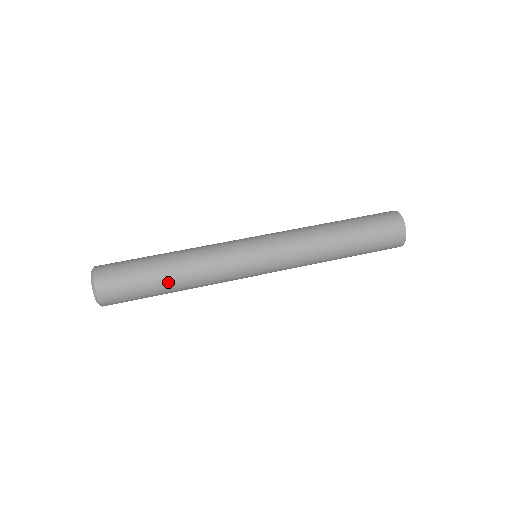
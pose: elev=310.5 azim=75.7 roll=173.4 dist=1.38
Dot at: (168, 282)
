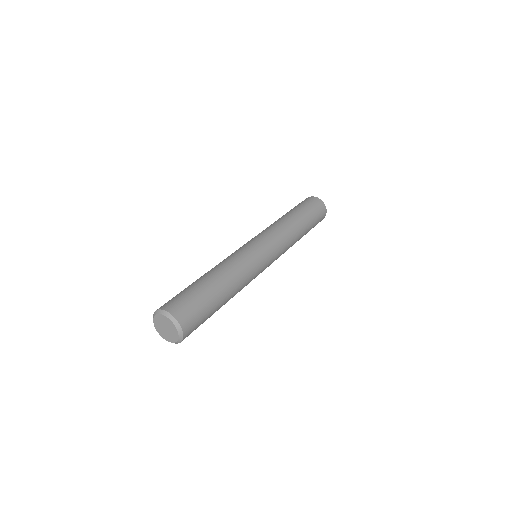
Dot at: (213, 281)
